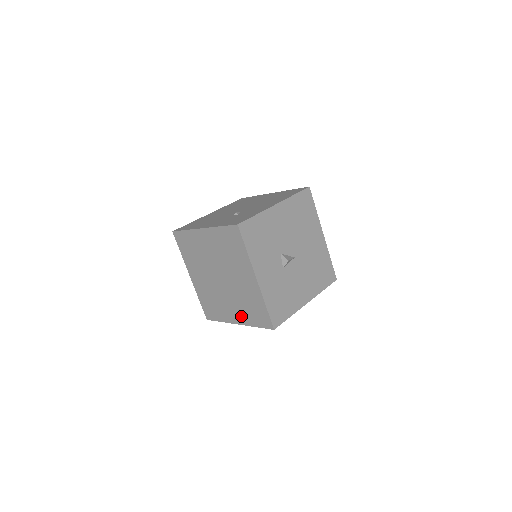
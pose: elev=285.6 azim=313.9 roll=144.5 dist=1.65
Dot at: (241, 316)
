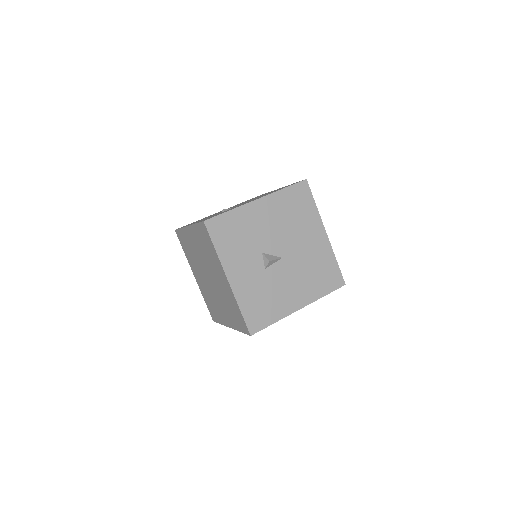
Dot at: (229, 319)
